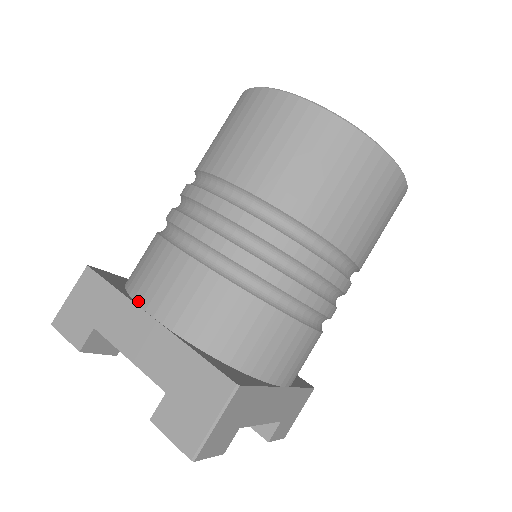
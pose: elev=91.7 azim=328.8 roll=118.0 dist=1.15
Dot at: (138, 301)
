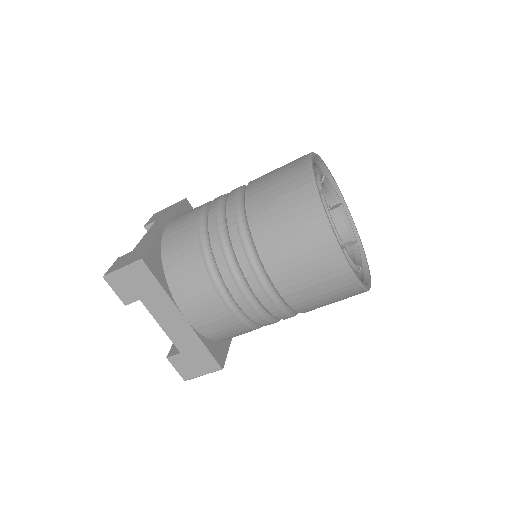
Dot at: (177, 302)
